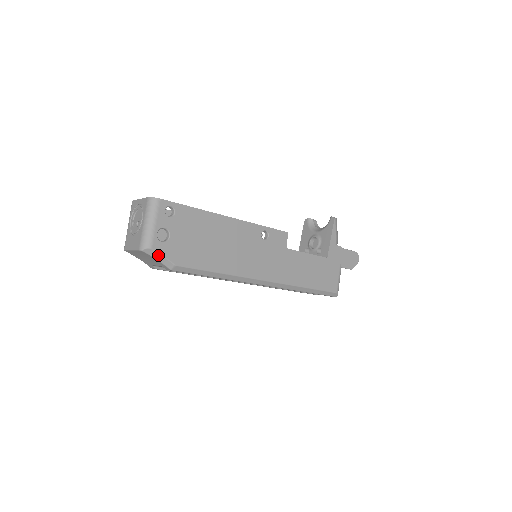
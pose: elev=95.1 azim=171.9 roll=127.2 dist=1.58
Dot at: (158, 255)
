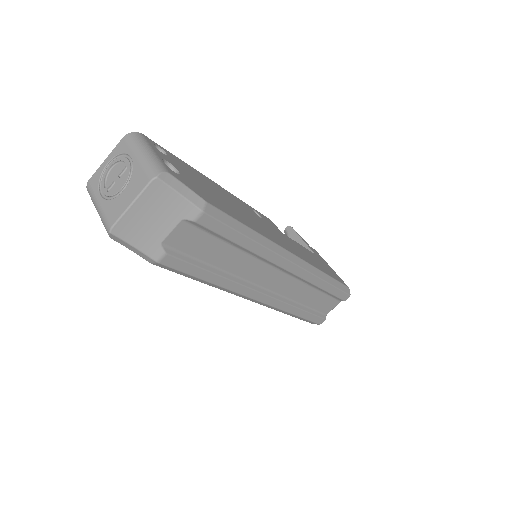
Dot at: (180, 185)
